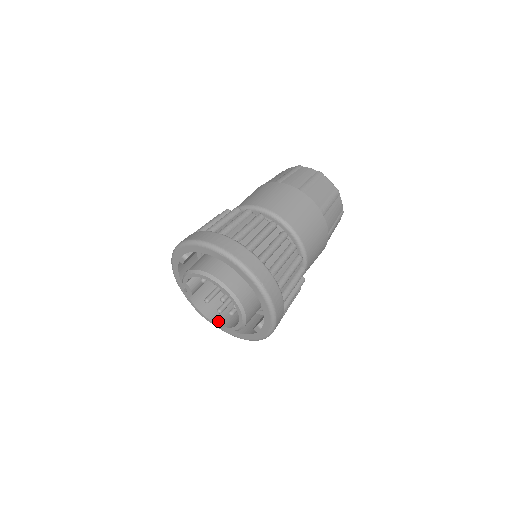
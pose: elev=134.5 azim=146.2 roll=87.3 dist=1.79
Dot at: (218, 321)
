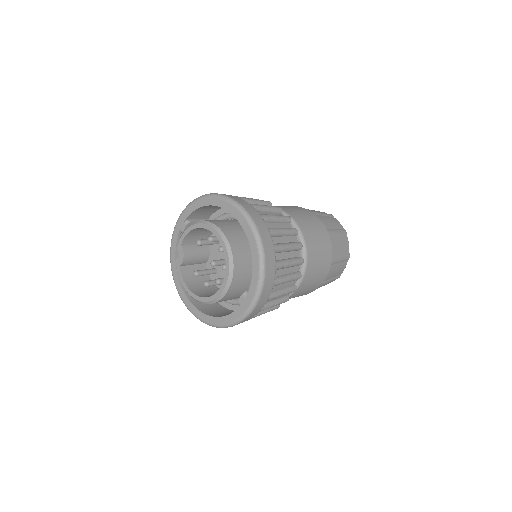
Dot at: (202, 295)
